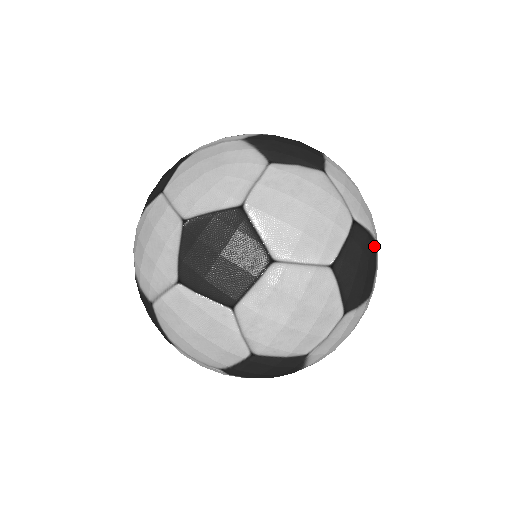
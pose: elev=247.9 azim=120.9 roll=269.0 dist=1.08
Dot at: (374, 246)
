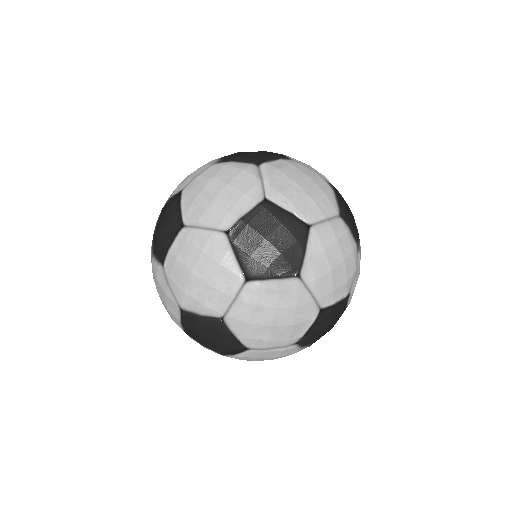
Dot at: occluded
